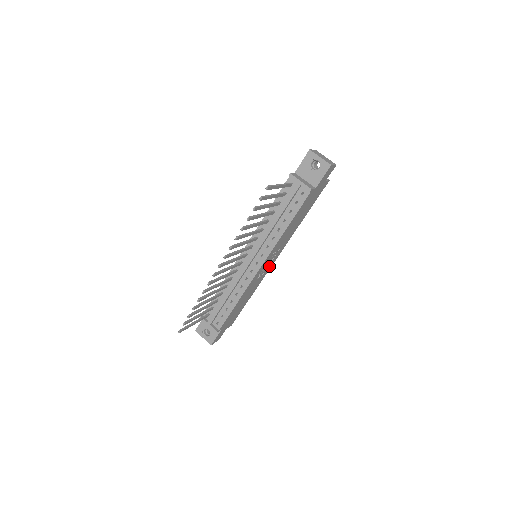
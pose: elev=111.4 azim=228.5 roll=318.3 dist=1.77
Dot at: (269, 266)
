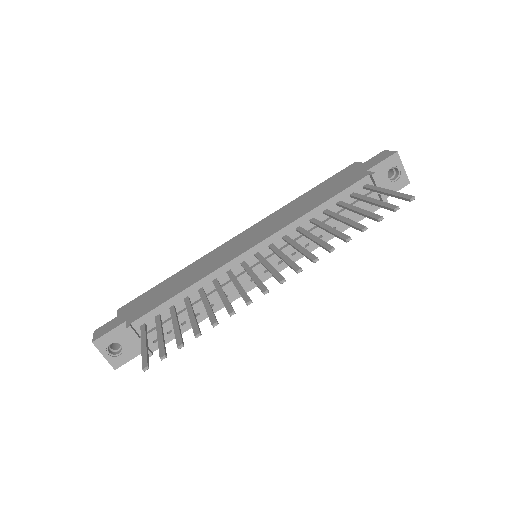
Dot at: occluded
